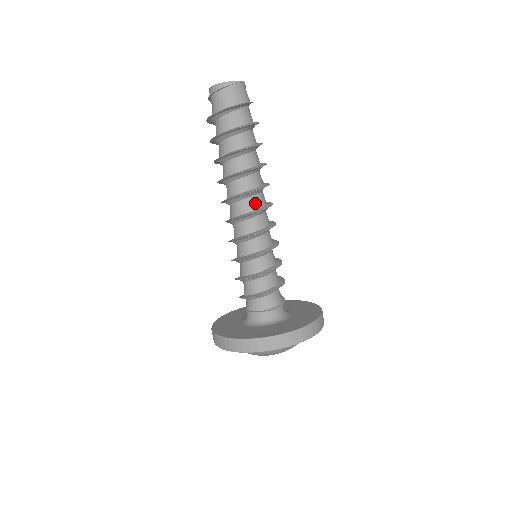
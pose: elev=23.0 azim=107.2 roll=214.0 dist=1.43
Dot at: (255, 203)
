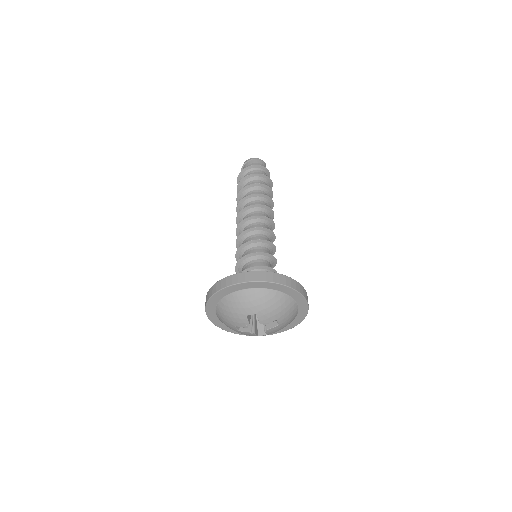
Dot at: (261, 215)
